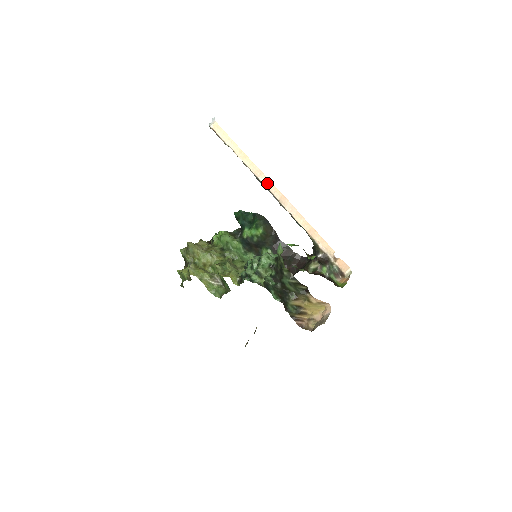
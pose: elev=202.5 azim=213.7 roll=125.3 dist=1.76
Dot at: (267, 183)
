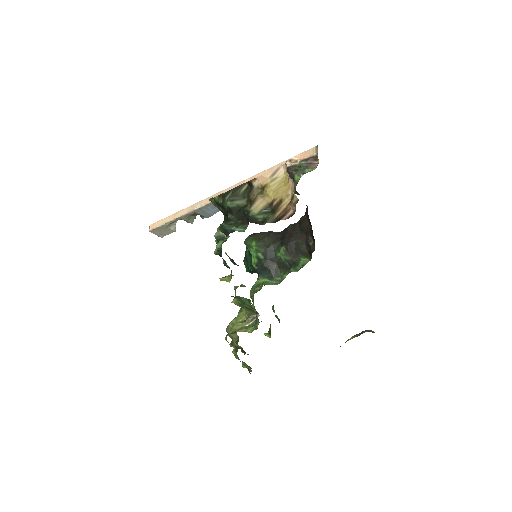
Dot at: (201, 204)
